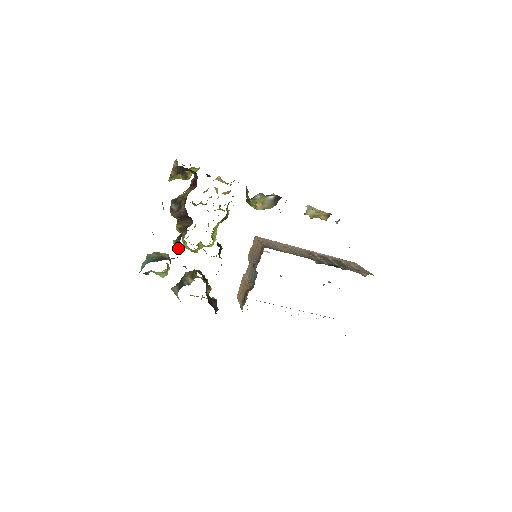
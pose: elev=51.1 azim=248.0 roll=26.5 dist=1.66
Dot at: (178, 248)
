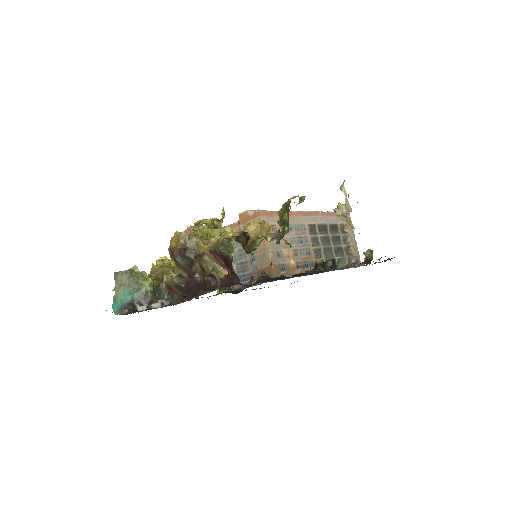
Dot at: (173, 297)
